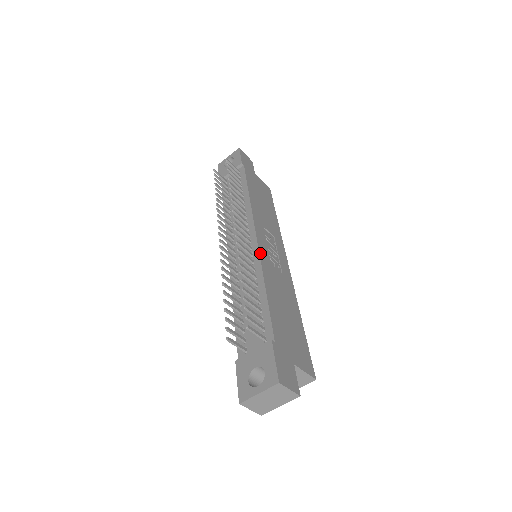
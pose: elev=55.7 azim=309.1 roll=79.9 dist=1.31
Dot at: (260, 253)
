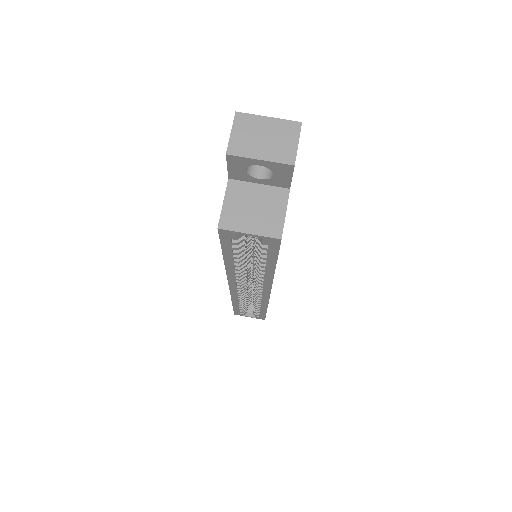
Dot at: occluded
